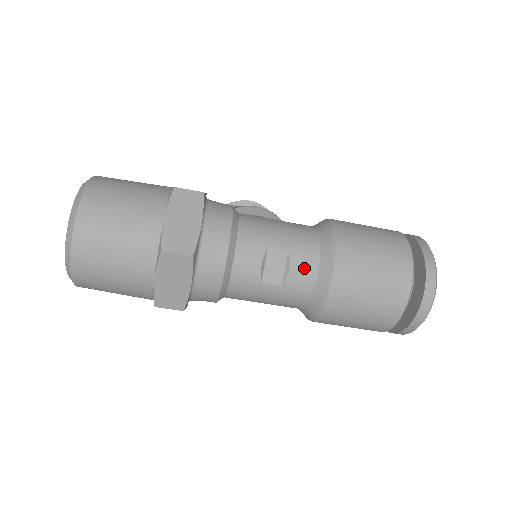
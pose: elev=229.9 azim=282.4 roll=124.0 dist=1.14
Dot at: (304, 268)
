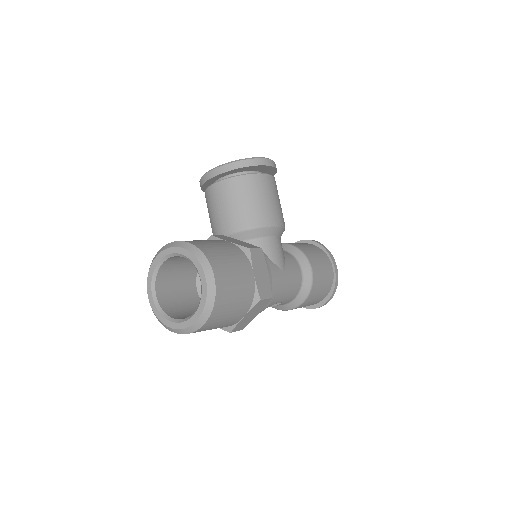
Dot at: occluded
